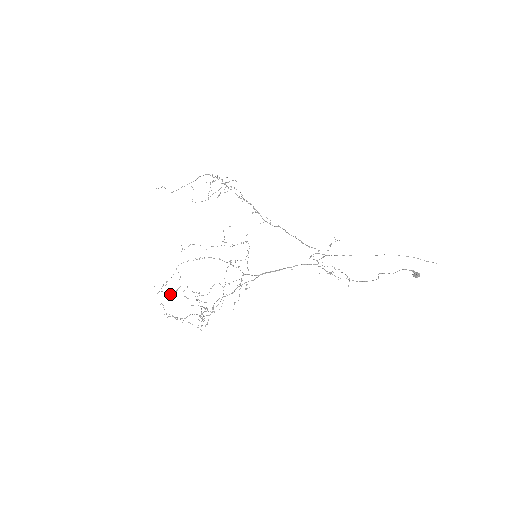
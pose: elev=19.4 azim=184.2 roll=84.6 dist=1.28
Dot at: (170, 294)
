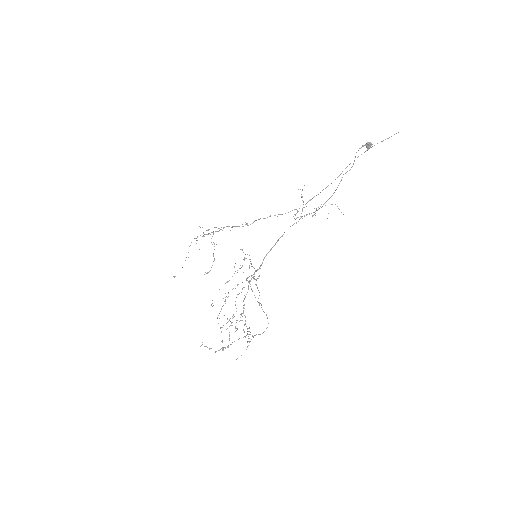
Dot at: occluded
